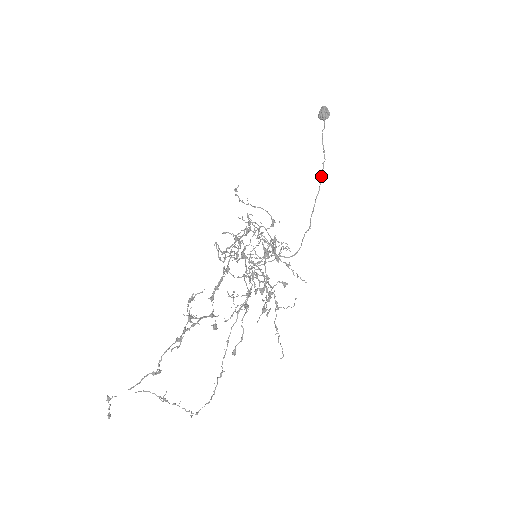
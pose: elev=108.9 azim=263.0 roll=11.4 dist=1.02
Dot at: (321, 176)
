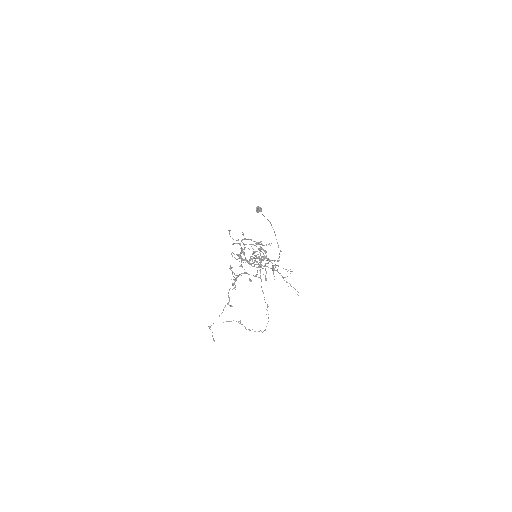
Dot at: (273, 229)
